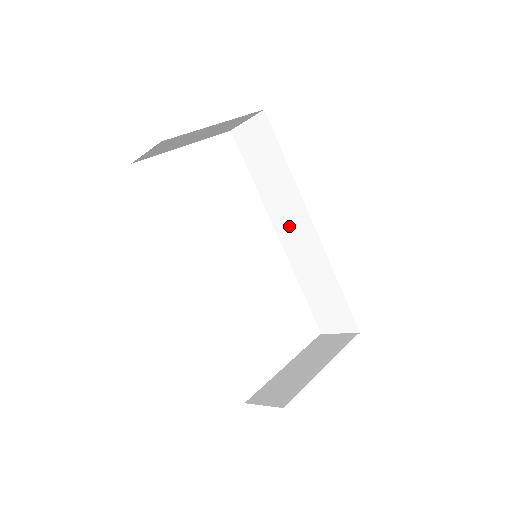
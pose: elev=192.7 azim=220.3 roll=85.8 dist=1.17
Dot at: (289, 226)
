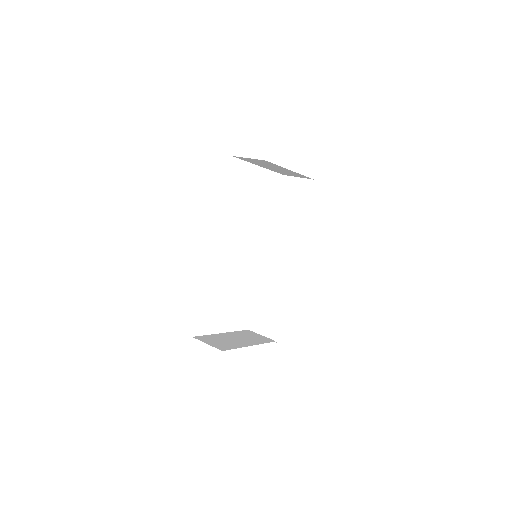
Dot at: (279, 252)
